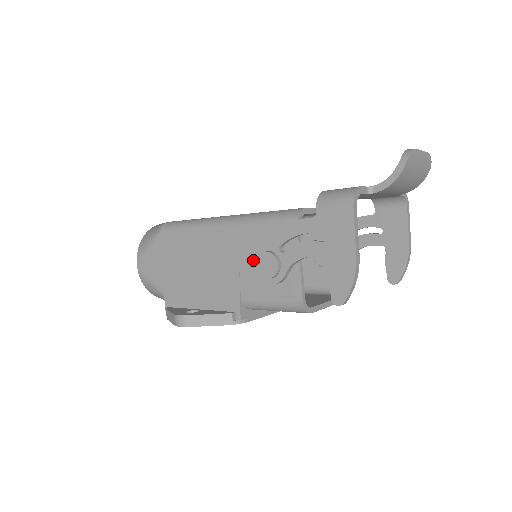
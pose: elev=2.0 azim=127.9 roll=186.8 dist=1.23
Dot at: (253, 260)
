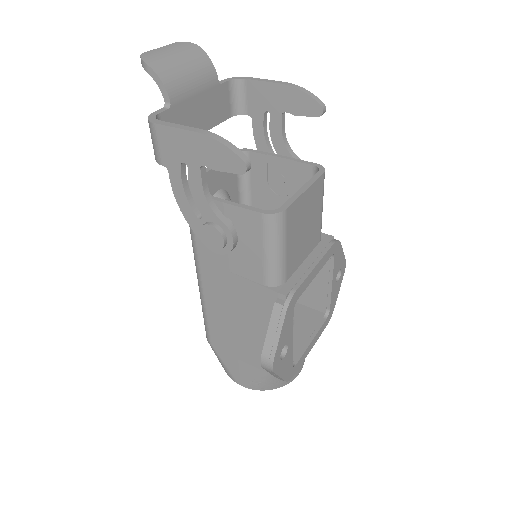
Dot at: (225, 255)
